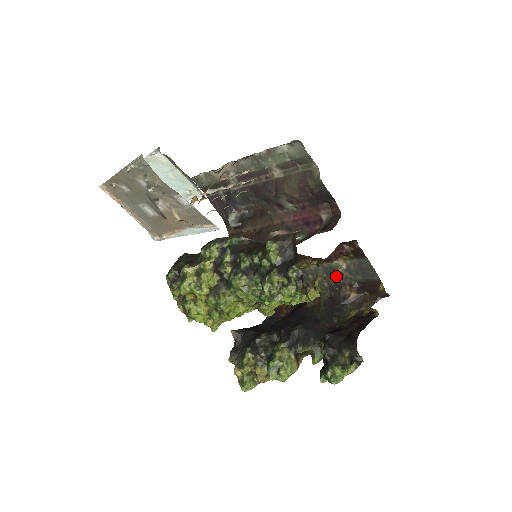
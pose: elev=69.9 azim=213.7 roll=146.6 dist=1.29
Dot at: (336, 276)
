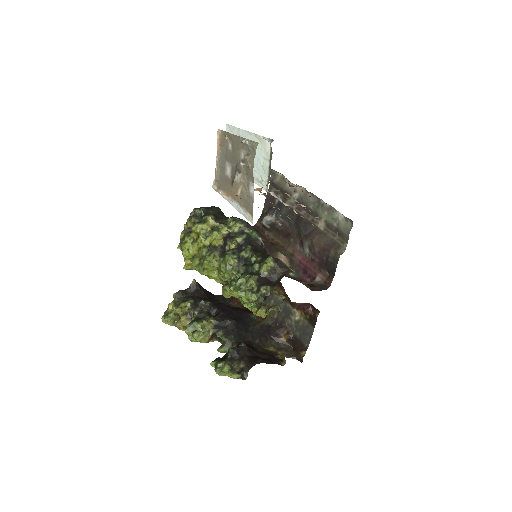
Dot at: (287, 318)
